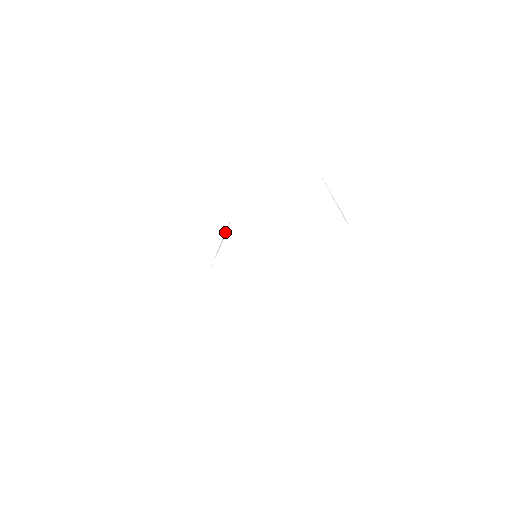
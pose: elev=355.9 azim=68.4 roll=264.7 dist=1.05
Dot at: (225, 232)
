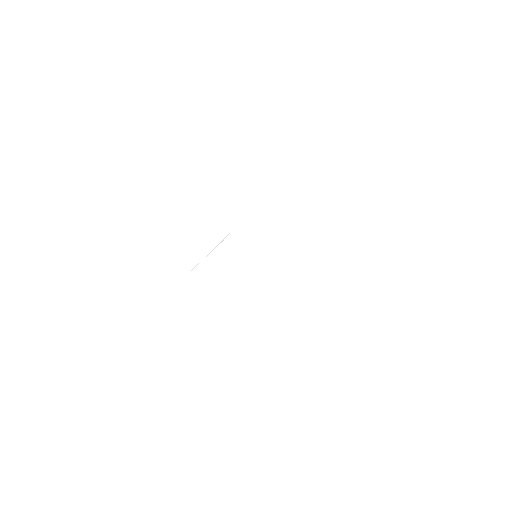
Dot at: (223, 239)
